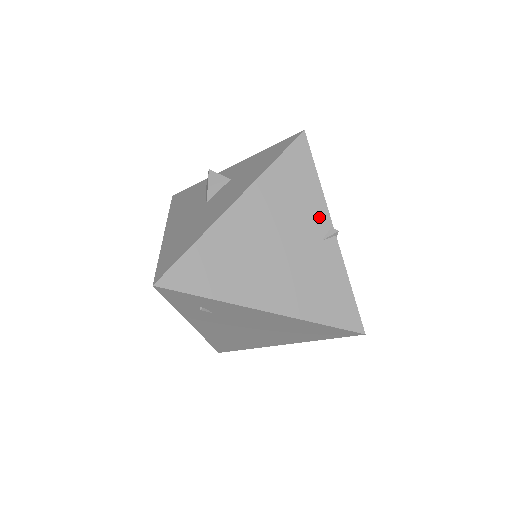
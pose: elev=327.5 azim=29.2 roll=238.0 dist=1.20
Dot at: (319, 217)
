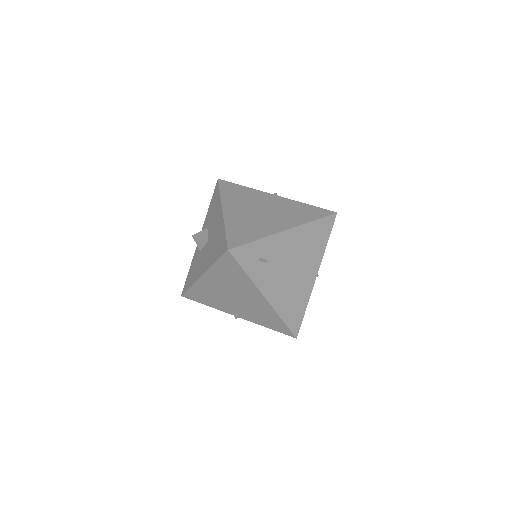
Dot at: (262, 195)
